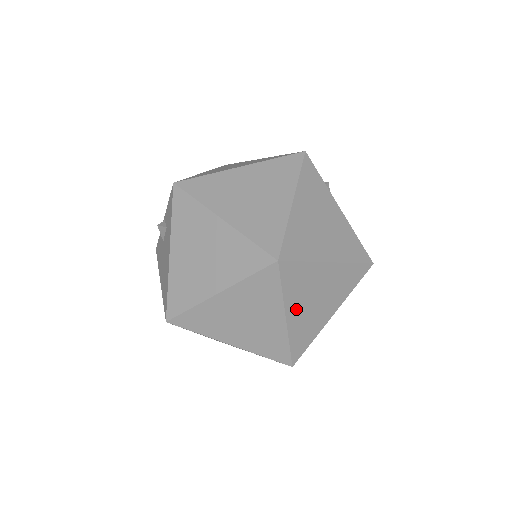
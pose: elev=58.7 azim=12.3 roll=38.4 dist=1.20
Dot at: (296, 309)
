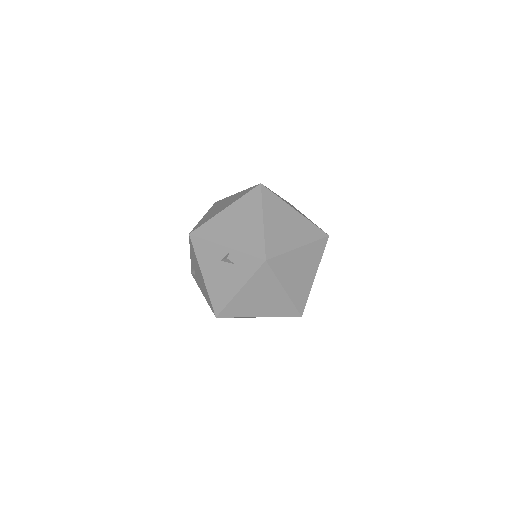
Dot at: occluded
